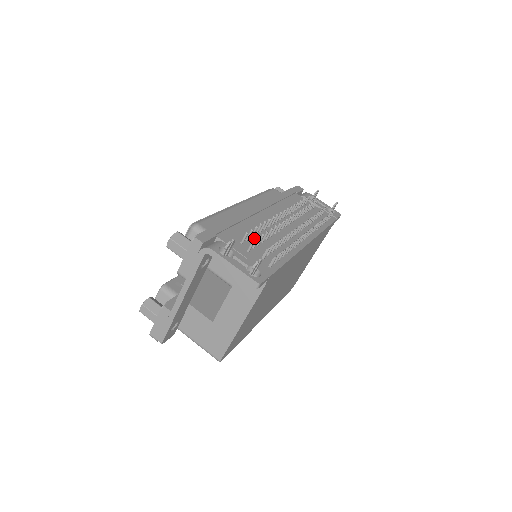
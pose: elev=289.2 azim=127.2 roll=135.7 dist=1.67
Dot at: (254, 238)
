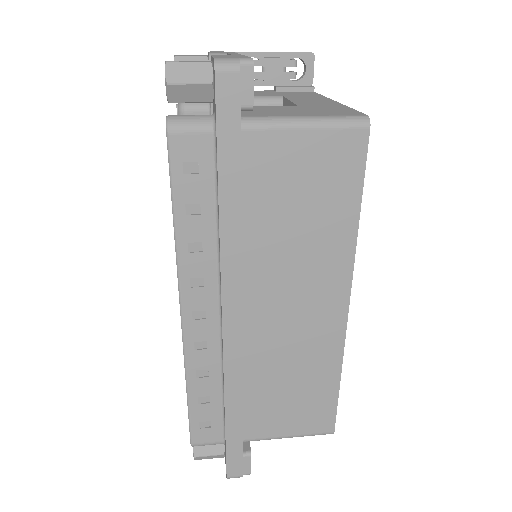
Dot at: occluded
